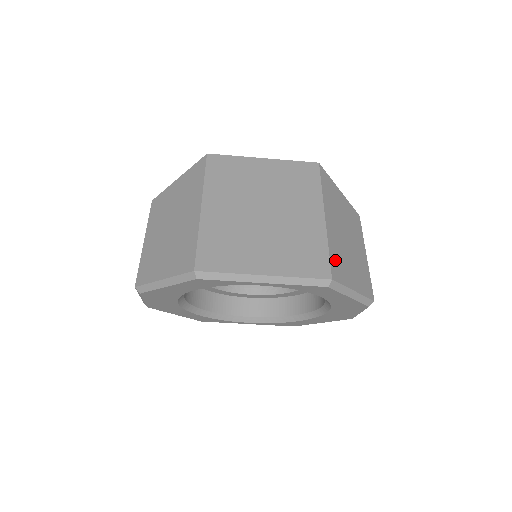
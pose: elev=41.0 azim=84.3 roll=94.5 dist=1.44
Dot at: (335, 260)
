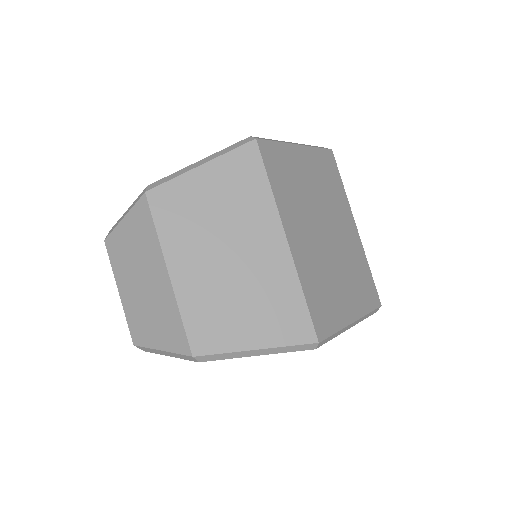
Dot at: occluded
